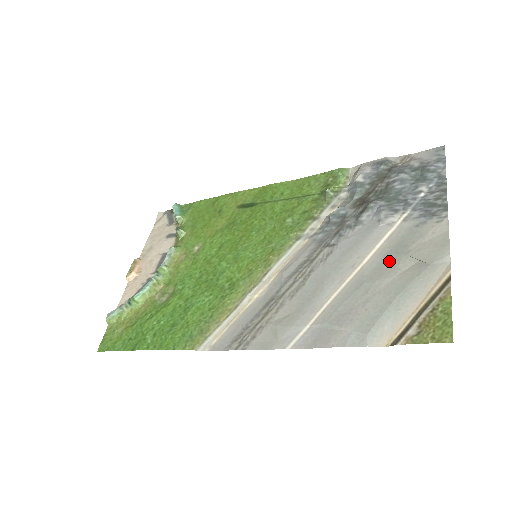
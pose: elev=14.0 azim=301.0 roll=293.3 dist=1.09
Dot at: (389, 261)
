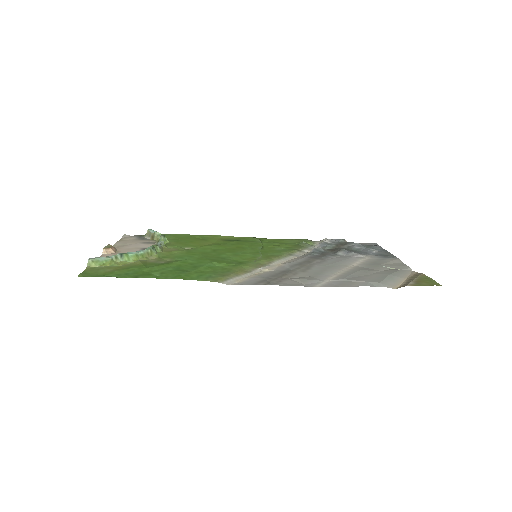
Dot at: (372, 266)
